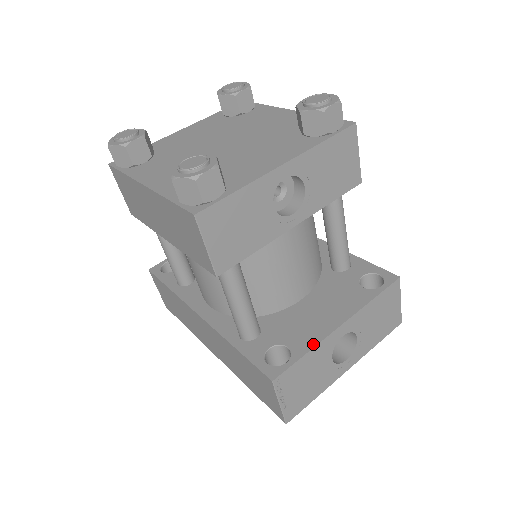
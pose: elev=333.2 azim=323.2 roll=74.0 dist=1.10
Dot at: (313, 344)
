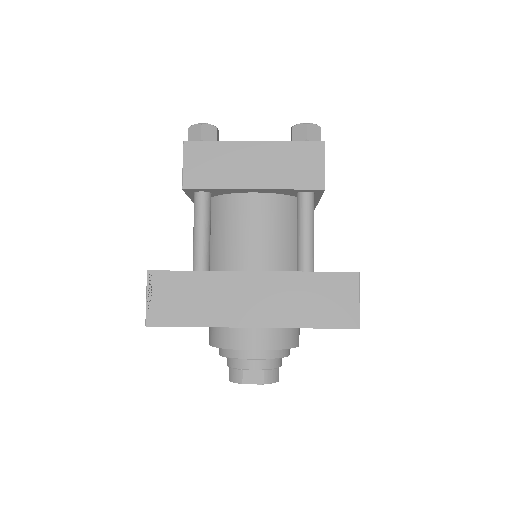
Dot at: occluded
